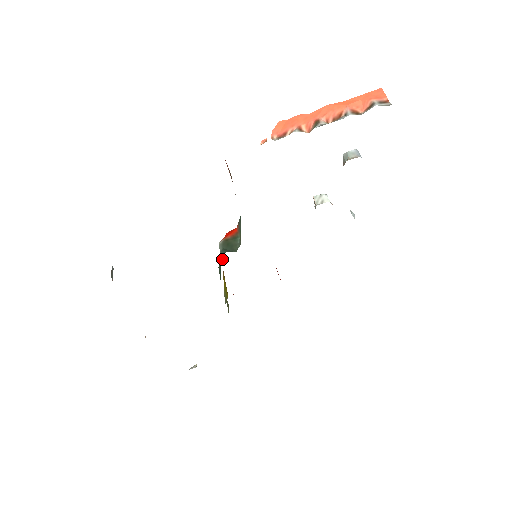
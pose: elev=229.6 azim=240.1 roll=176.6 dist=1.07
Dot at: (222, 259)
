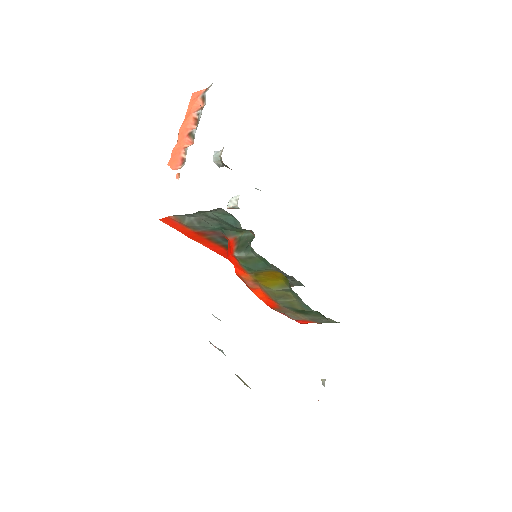
Dot at: (246, 277)
